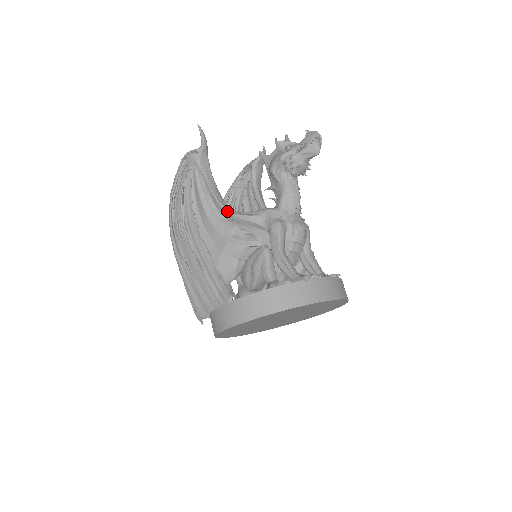
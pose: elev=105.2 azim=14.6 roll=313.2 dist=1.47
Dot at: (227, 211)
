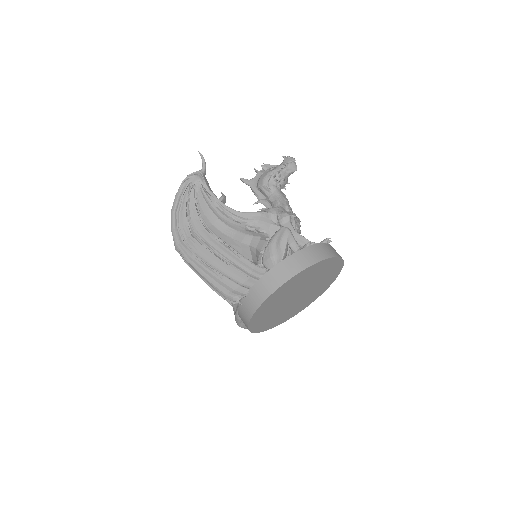
Dot at: (238, 212)
